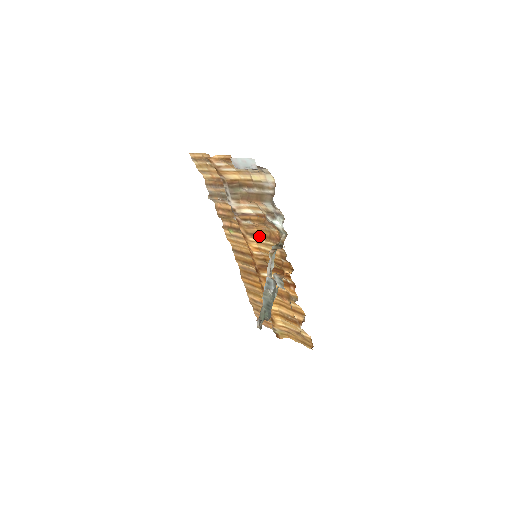
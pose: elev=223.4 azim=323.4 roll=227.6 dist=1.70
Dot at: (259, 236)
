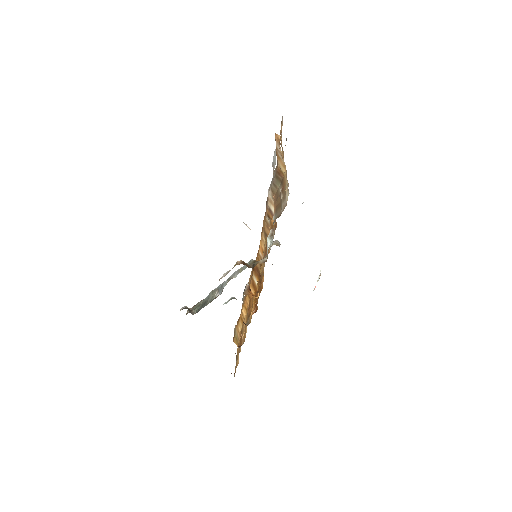
Dot at: (266, 241)
